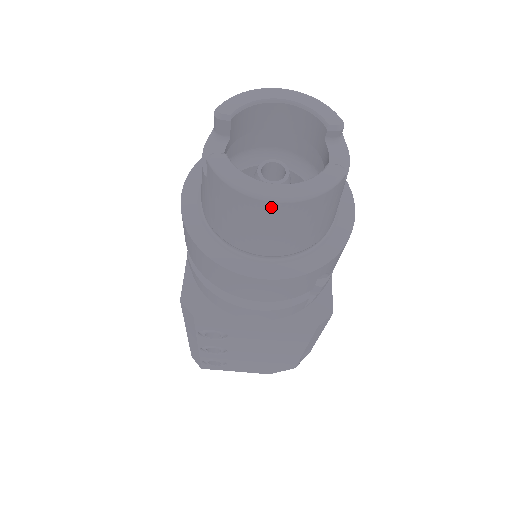
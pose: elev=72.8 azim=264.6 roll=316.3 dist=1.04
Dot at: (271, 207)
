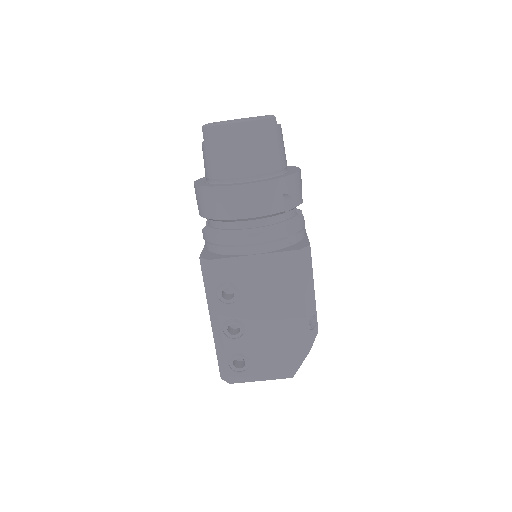
Dot at: (236, 128)
